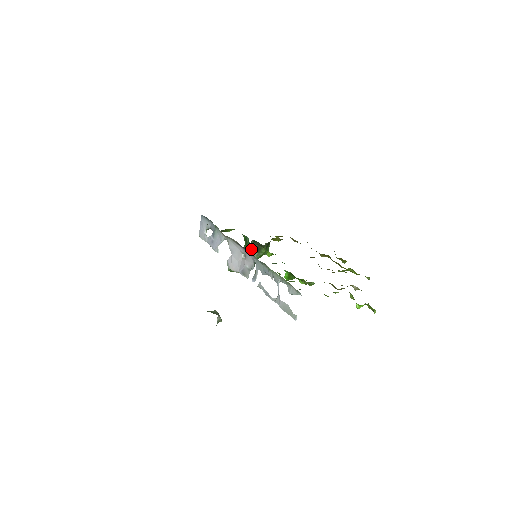
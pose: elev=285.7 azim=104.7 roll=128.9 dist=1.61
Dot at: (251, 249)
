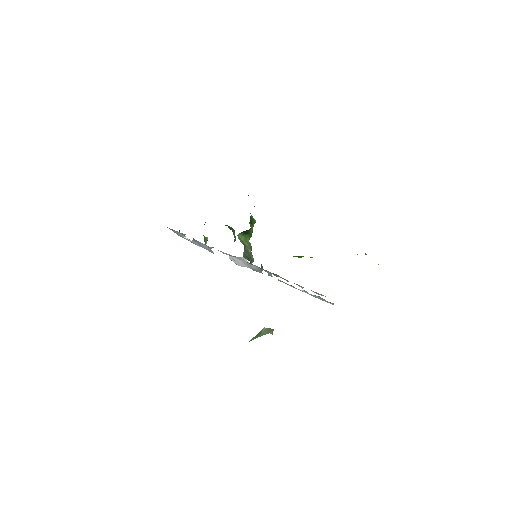
Dot at: (241, 238)
